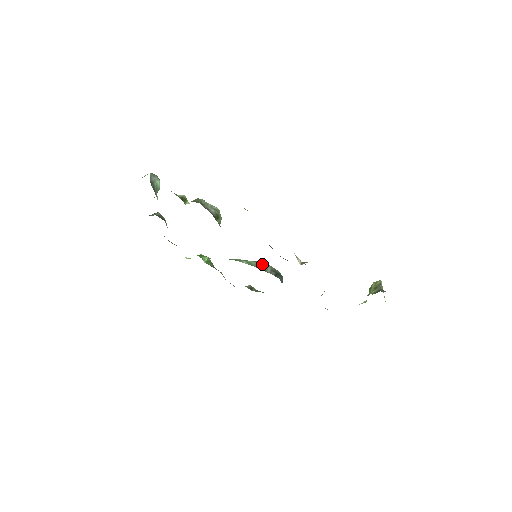
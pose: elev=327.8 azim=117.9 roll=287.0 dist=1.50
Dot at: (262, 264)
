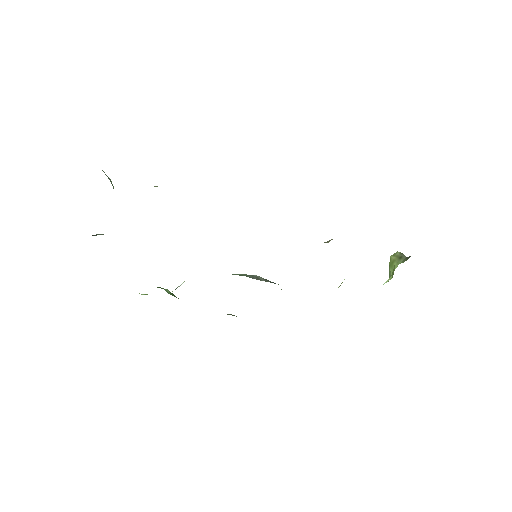
Dot at: (251, 275)
